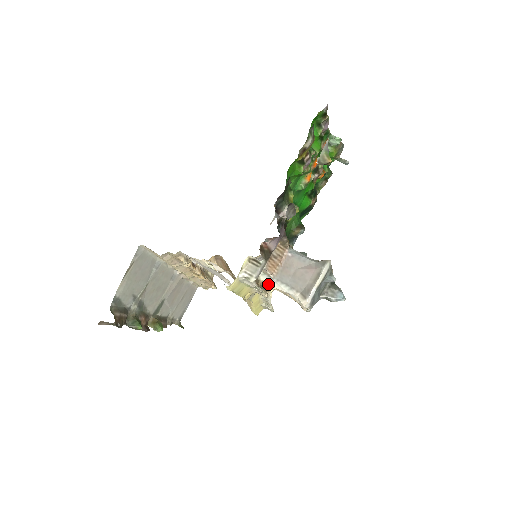
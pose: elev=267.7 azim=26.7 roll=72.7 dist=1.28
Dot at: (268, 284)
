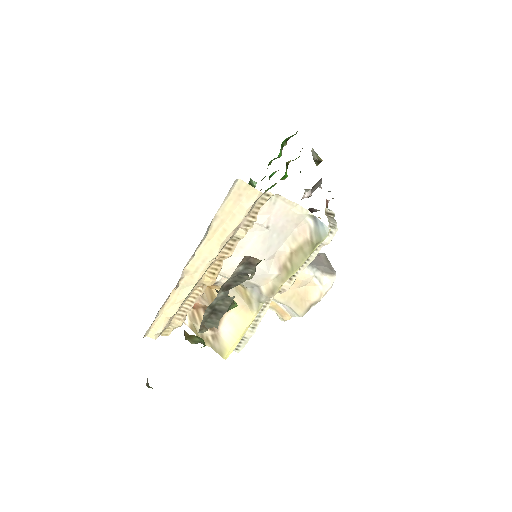
Dot at: occluded
